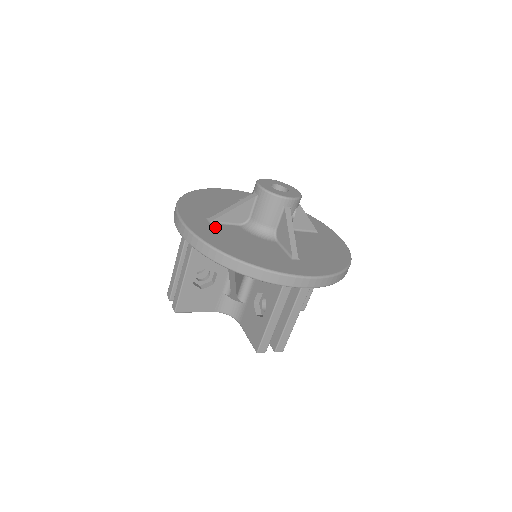
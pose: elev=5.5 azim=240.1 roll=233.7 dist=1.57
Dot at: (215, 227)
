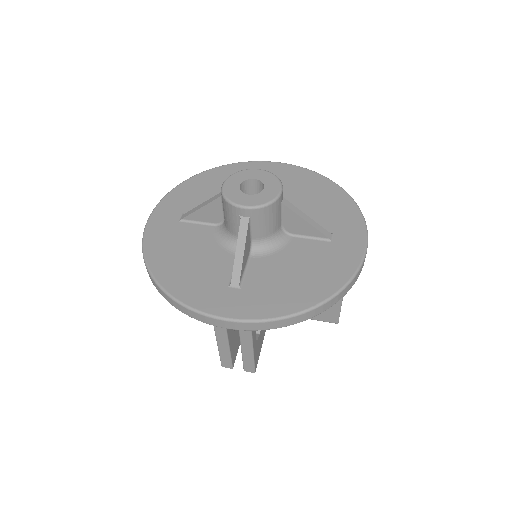
Dot at: (252, 287)
